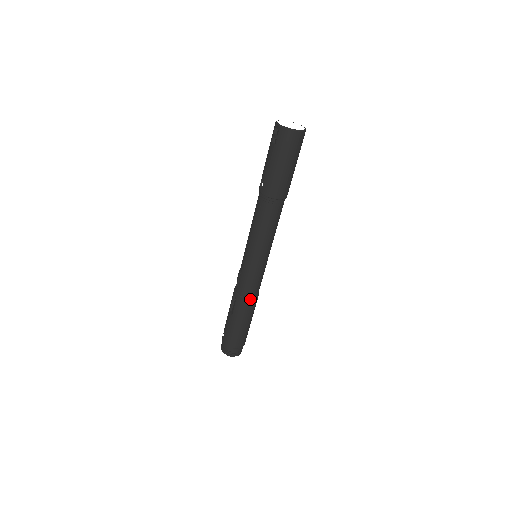
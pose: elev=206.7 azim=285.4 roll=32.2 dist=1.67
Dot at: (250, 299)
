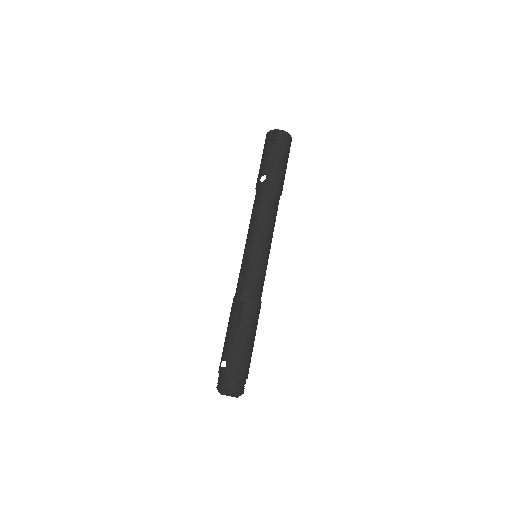
Dot at: (259, 301)
